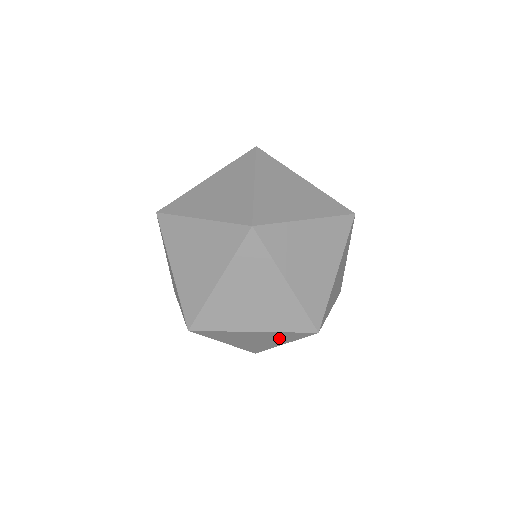
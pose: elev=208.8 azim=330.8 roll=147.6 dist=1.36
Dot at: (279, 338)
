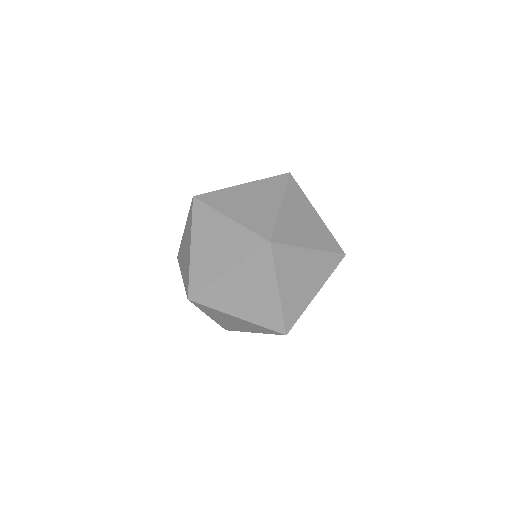
Dot at: (320, 272)
